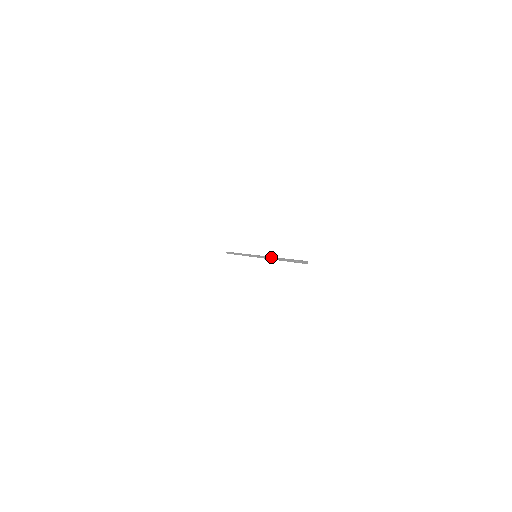
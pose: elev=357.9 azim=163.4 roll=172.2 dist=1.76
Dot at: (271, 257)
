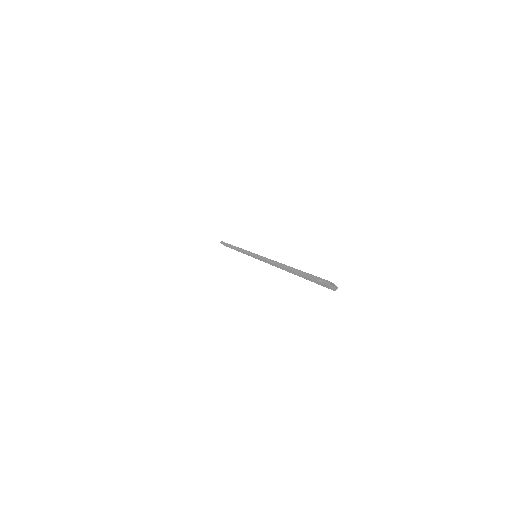
Dot at: (278, 262)
